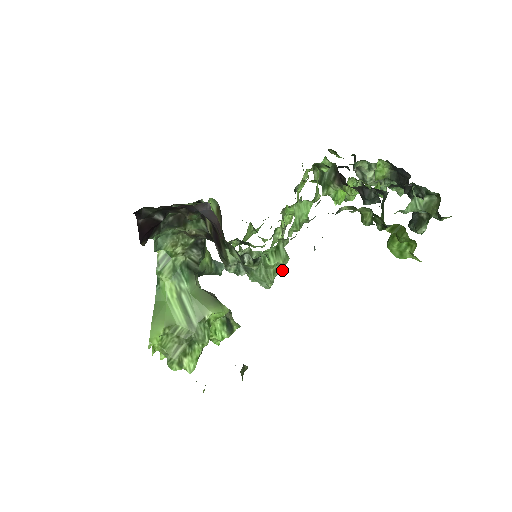
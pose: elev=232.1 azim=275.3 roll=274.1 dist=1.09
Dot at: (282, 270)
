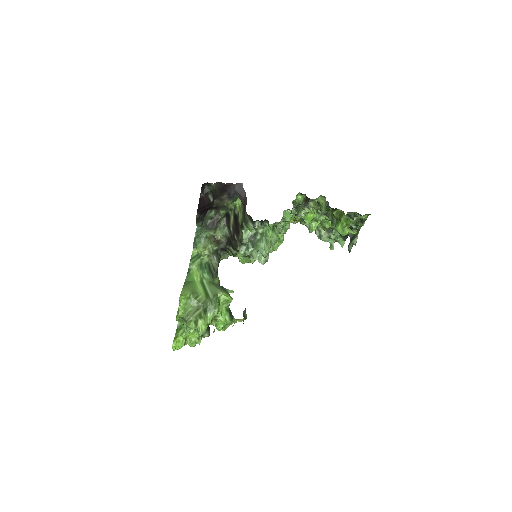
Dot at: (275, 243)
